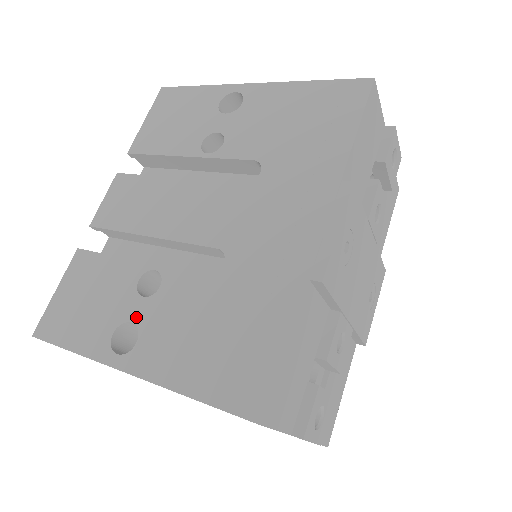
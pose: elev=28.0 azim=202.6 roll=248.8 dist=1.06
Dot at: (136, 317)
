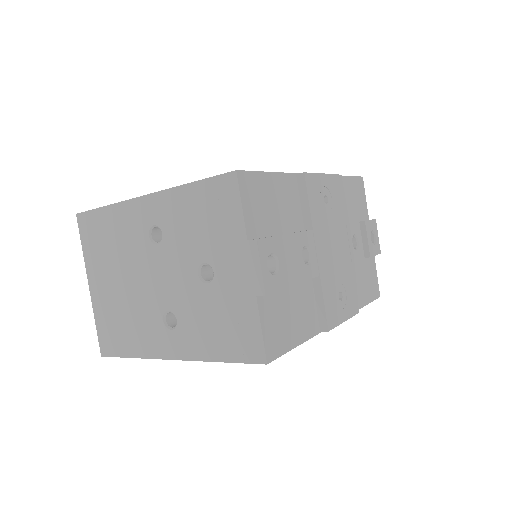
Dot at: occluded
